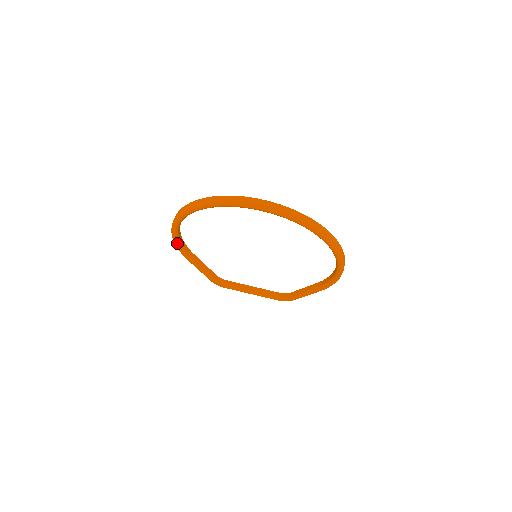
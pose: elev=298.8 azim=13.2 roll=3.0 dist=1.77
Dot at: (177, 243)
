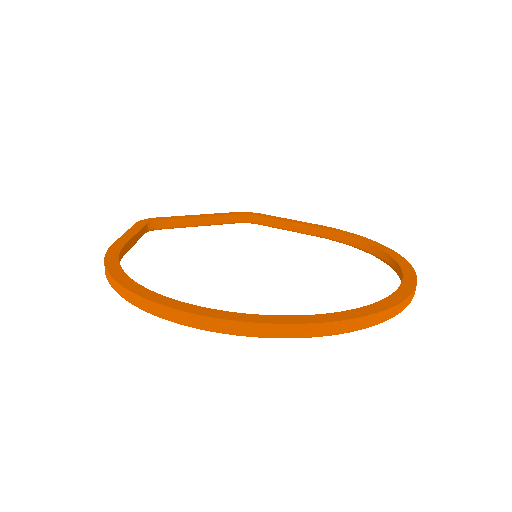
Dot at: occluded
